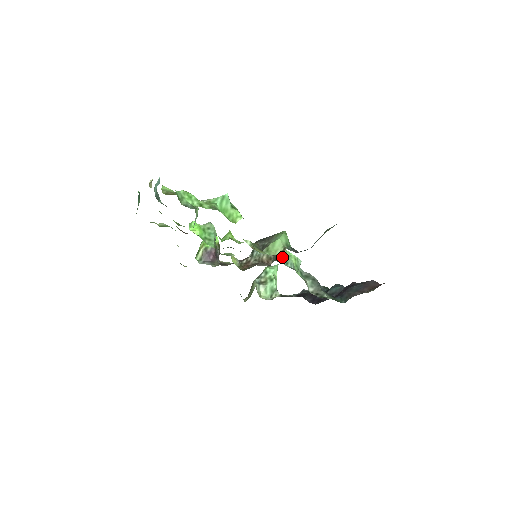
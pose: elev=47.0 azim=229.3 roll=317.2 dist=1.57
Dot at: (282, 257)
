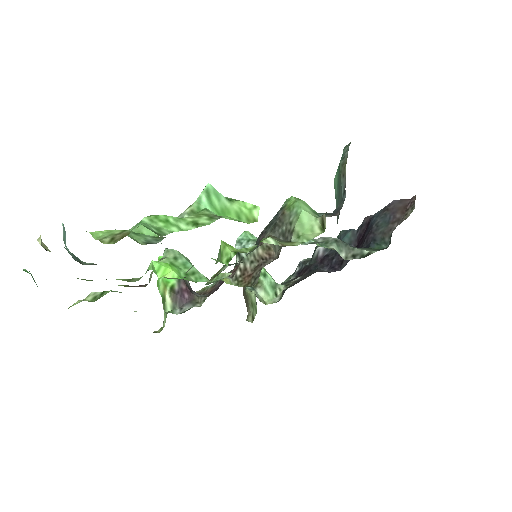
Dot at: occluded
